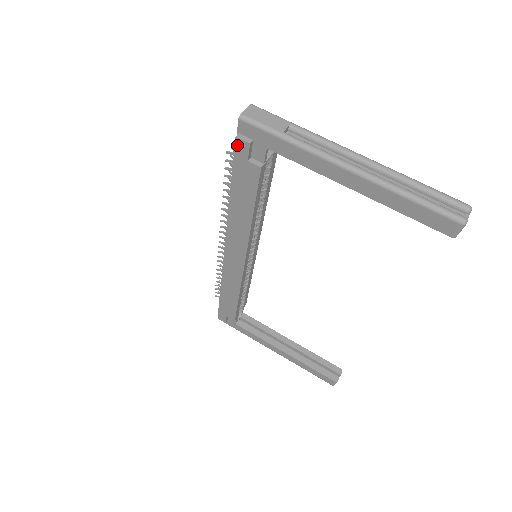
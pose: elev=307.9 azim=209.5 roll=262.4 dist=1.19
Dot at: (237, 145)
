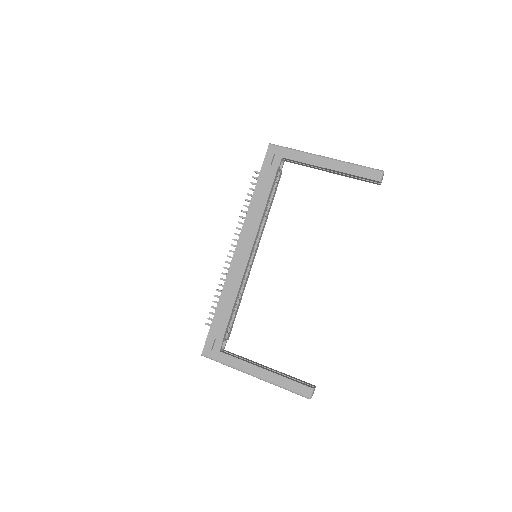
Dot at: (266, 157)
